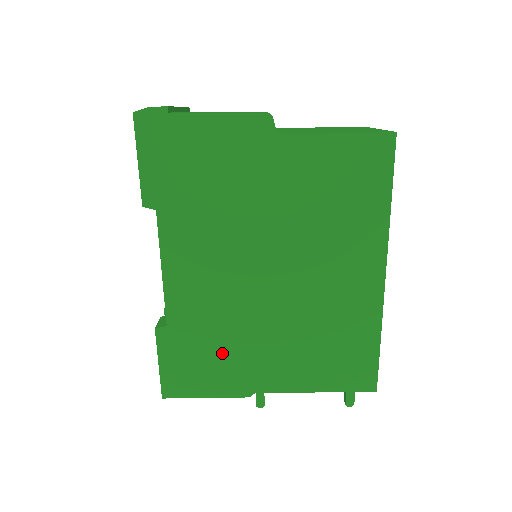
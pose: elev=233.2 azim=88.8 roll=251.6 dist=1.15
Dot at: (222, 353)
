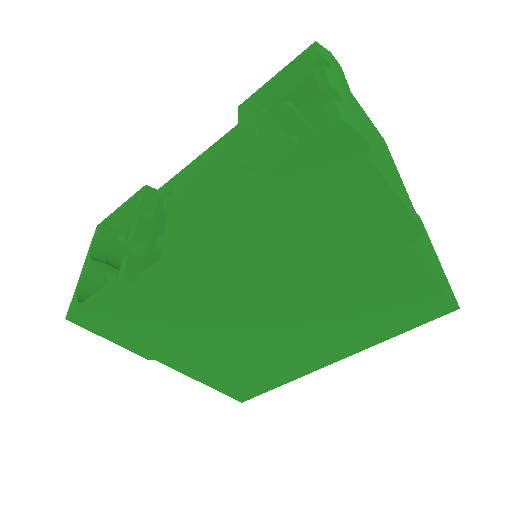
Dot at: (163, 327)
